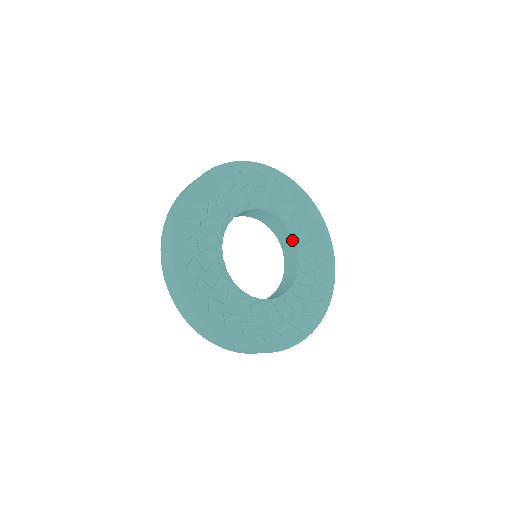
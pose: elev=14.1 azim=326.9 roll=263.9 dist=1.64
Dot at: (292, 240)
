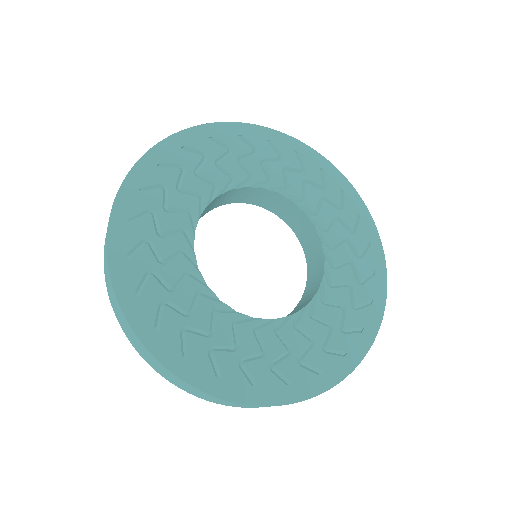
Dot at: (316, 238)
